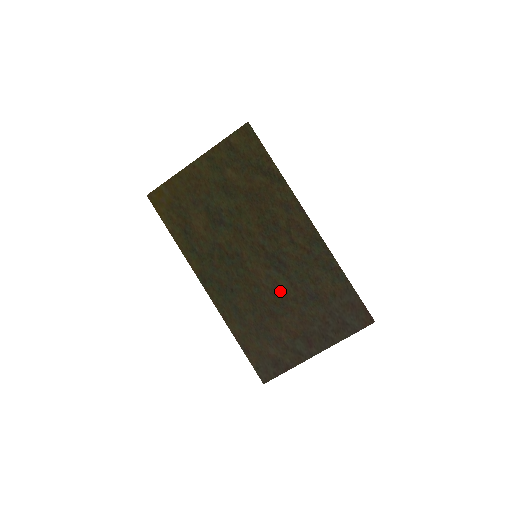
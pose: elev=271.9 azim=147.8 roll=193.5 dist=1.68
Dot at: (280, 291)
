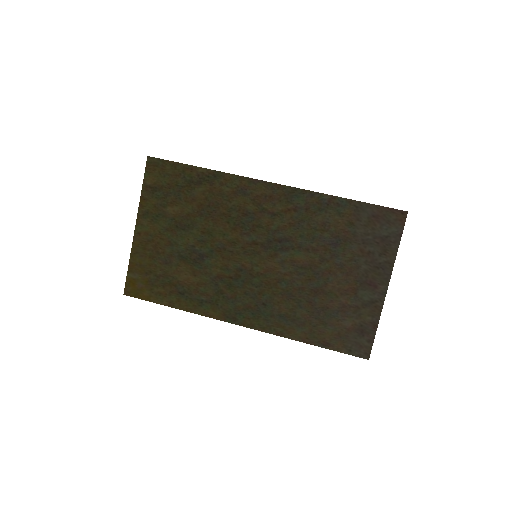
Dot at: (304, 265)
